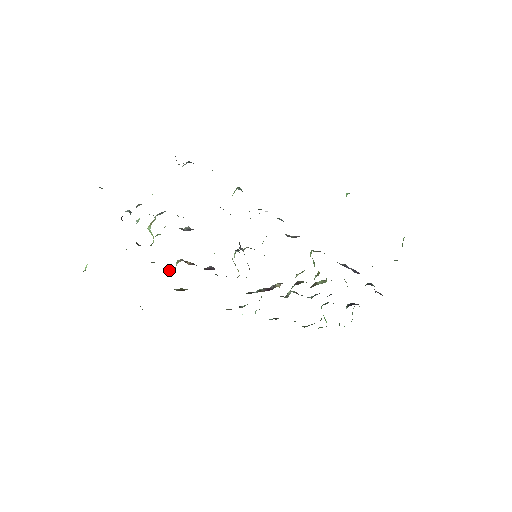
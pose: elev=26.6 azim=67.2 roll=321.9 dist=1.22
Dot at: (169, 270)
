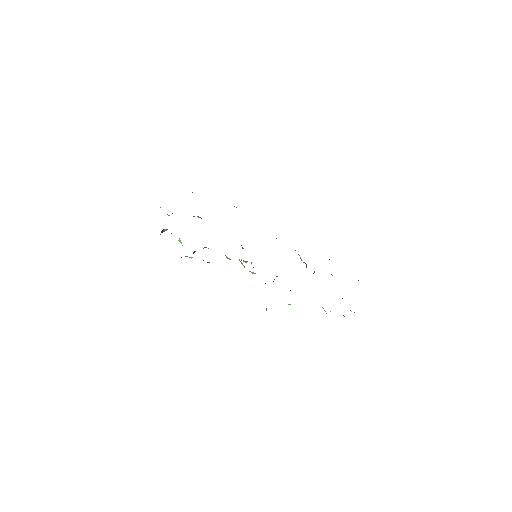
Dot at: occluded
